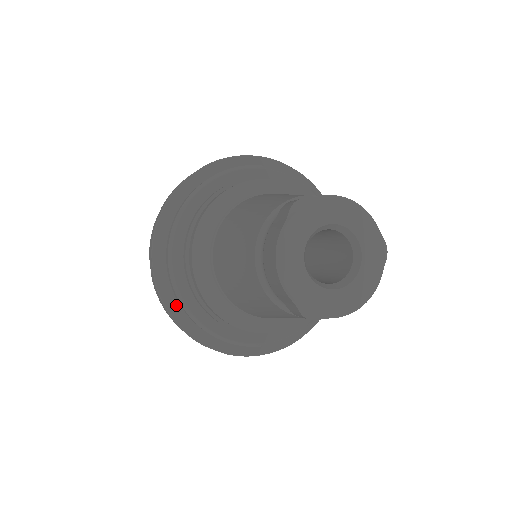
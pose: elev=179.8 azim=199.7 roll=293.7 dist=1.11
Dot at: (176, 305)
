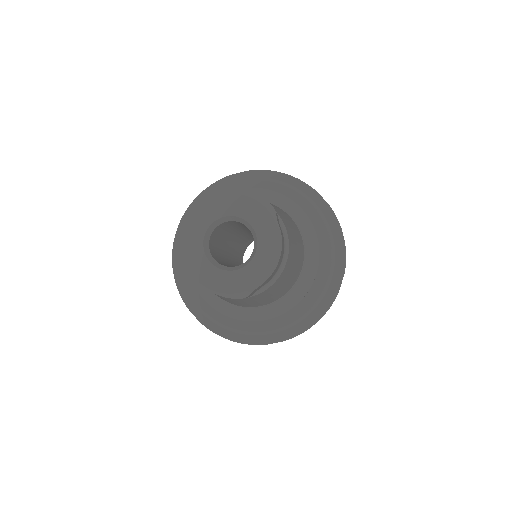
Dot at: (226, 329)
